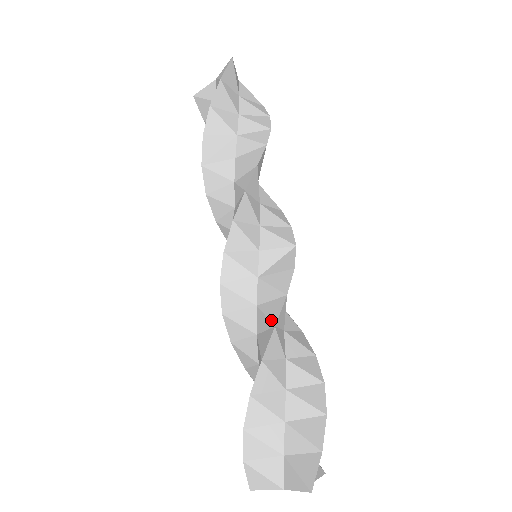
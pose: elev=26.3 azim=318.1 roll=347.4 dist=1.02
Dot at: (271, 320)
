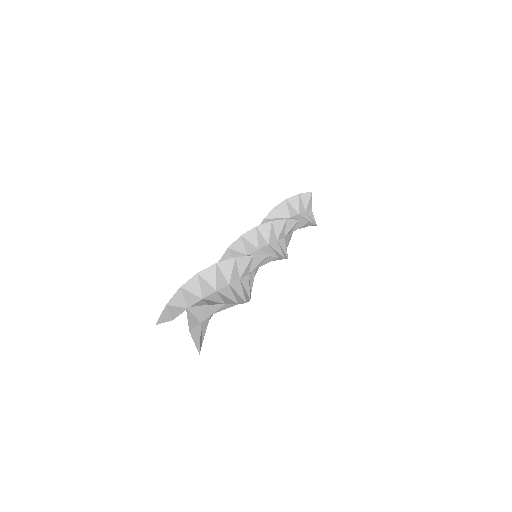
Dot at: (236, 258)
